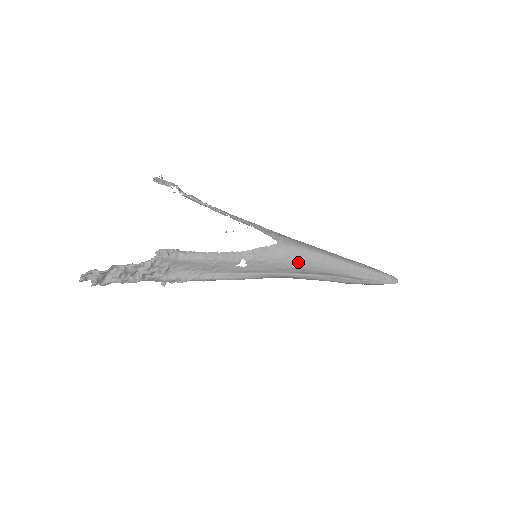
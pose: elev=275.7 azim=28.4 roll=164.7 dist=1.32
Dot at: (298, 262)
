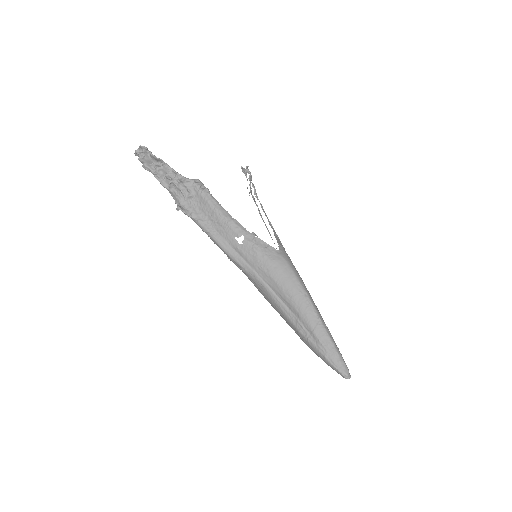
Dot at: (280, 277)
